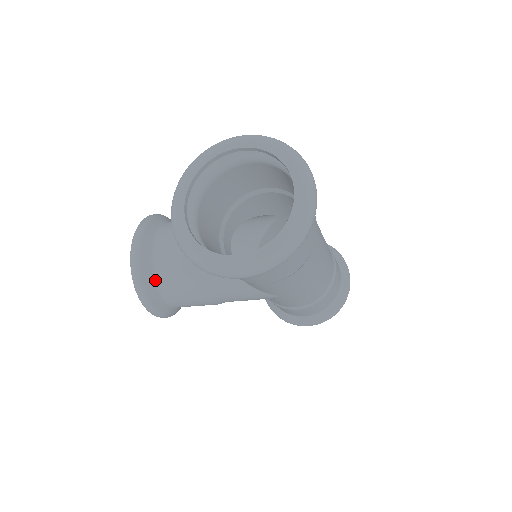
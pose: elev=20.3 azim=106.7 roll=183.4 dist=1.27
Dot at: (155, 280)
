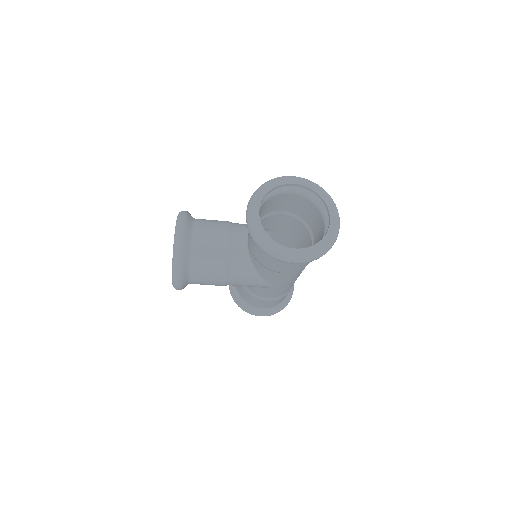
Dot at: (190, 259)
